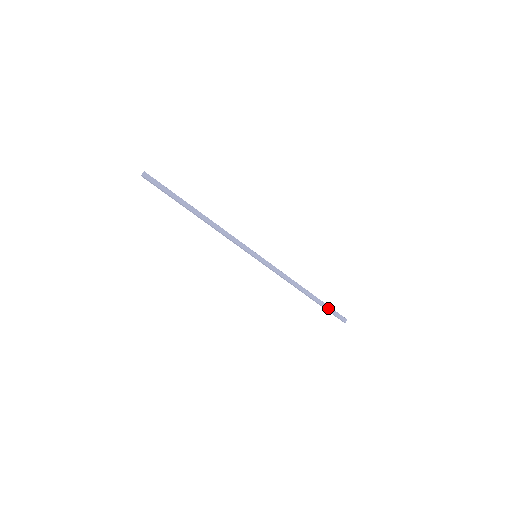
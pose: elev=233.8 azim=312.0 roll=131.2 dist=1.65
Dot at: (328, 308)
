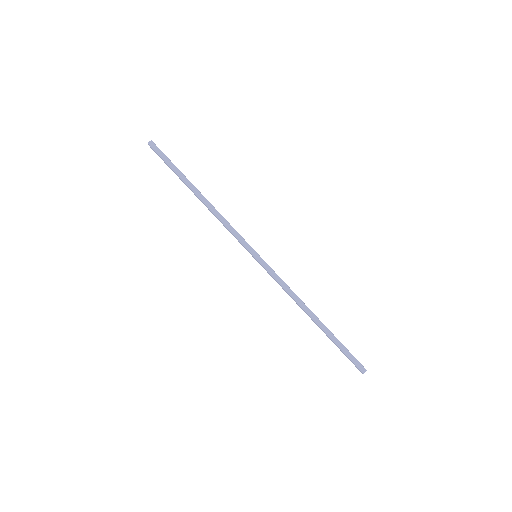
Dot at: (341, 346)
